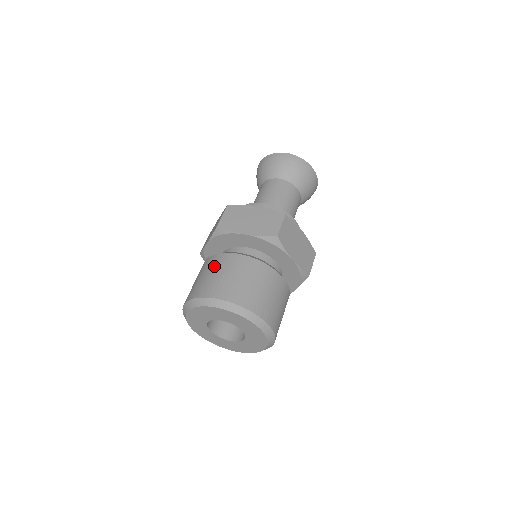
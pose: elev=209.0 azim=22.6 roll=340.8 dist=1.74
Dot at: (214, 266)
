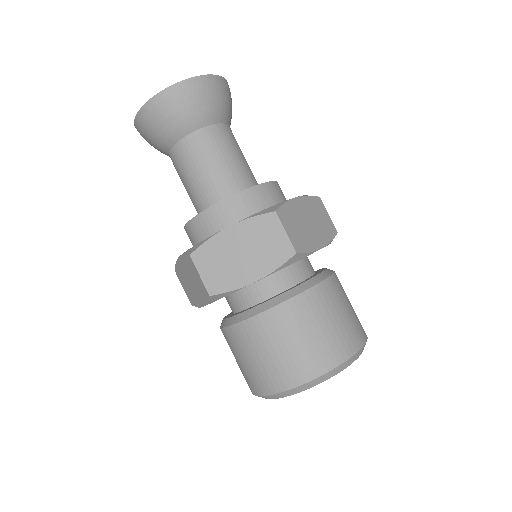
Dot at: occluded
